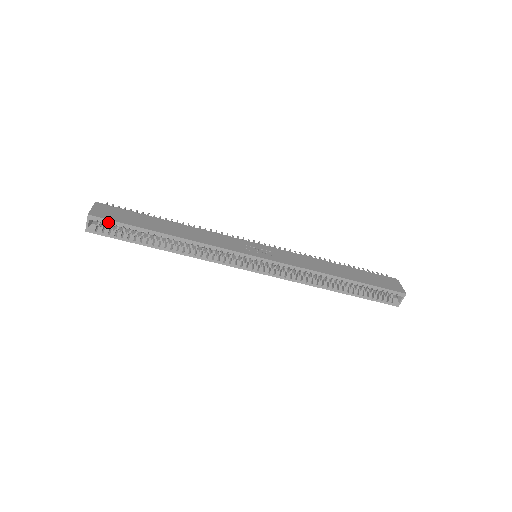
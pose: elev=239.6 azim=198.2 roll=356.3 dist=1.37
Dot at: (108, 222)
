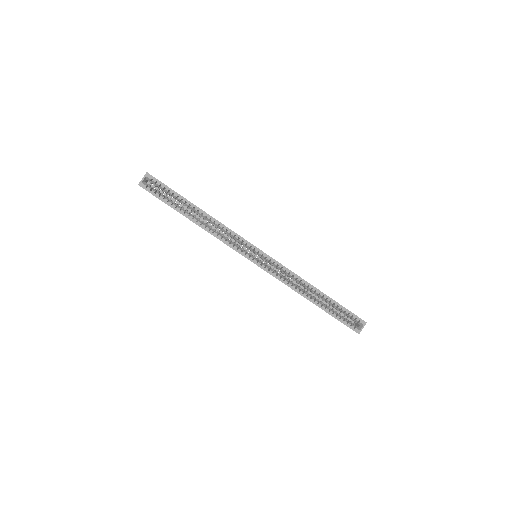
Dot at: (159, 183)
